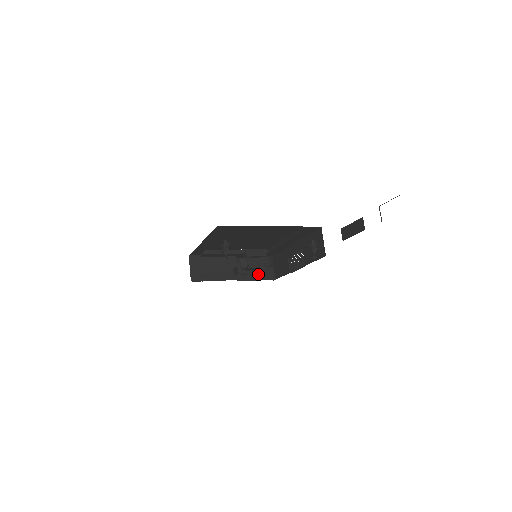
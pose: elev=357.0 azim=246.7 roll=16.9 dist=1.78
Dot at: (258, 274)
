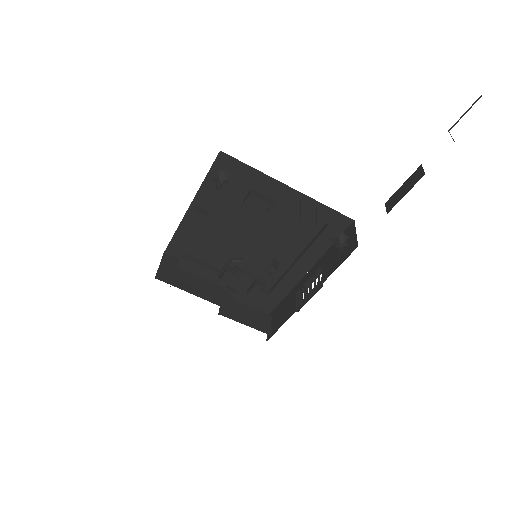
Dot at: (249, 319)
